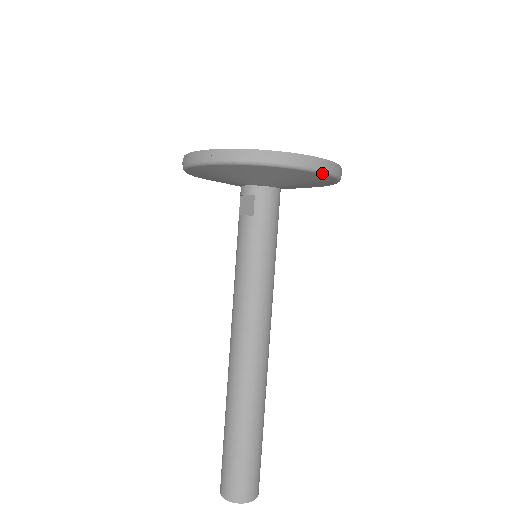
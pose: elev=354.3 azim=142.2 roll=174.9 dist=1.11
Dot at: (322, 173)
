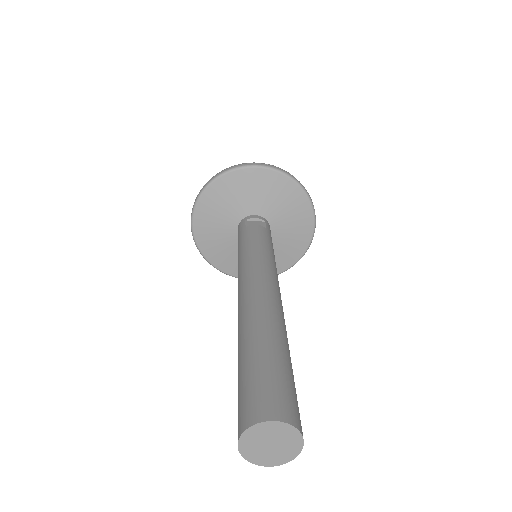
Dot at: (313, 236)
